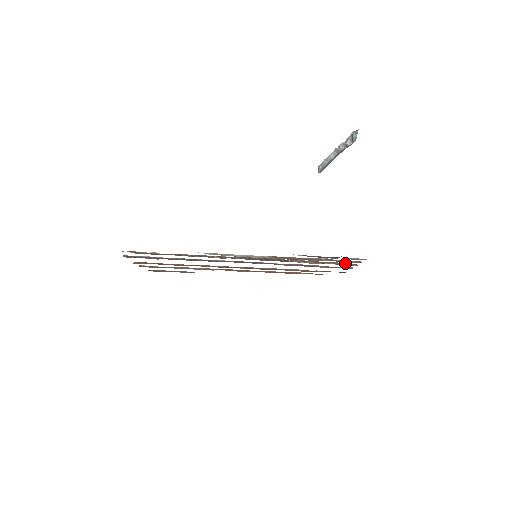
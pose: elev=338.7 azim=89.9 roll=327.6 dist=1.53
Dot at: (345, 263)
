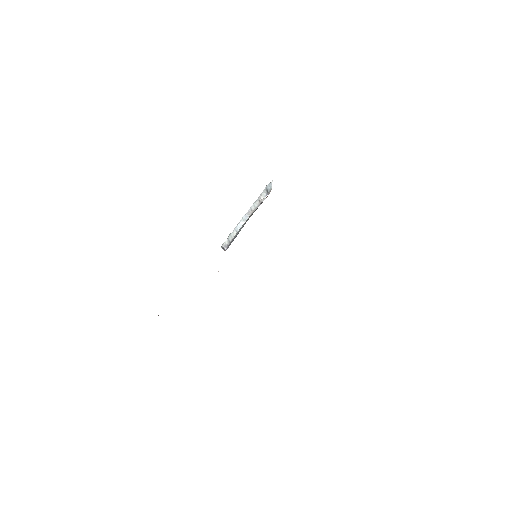
Dot at: occluded
